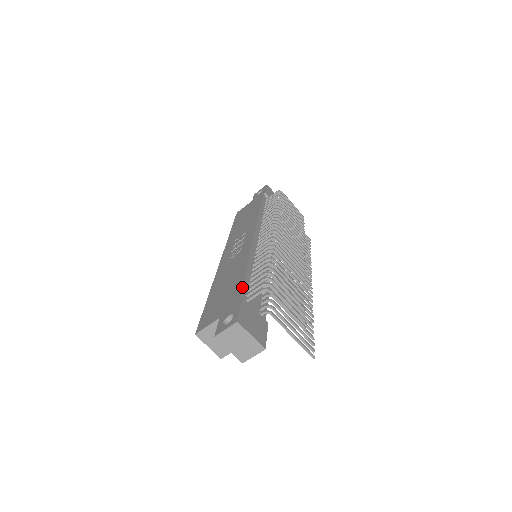
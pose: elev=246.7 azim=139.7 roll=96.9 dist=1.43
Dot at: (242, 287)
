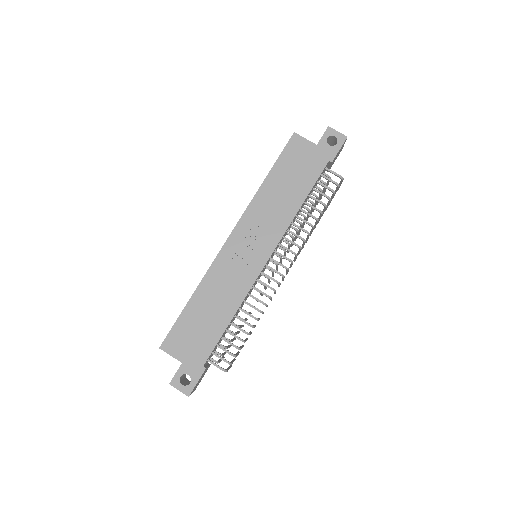
Dot at: (213, 350)
